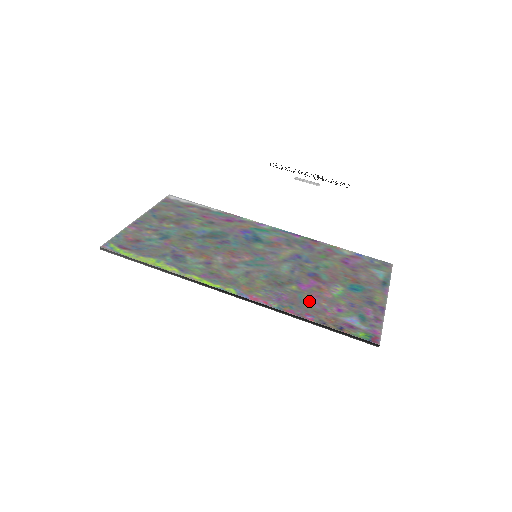
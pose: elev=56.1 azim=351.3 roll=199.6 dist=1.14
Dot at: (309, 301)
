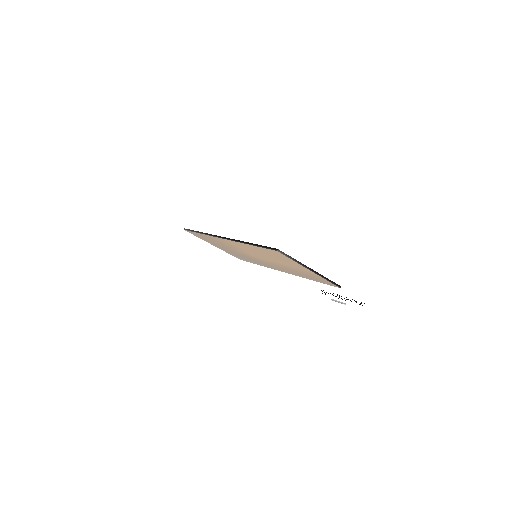
Dot at: occluded
